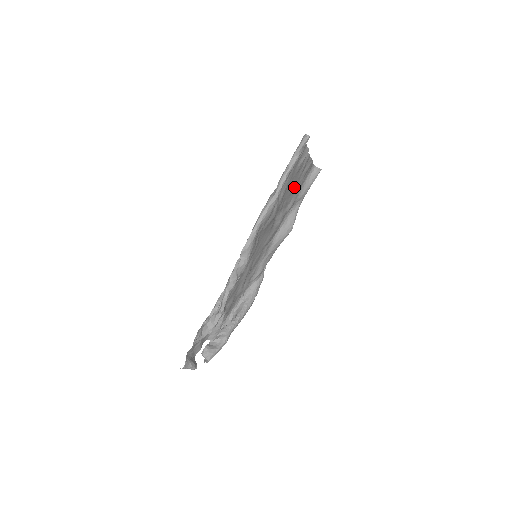
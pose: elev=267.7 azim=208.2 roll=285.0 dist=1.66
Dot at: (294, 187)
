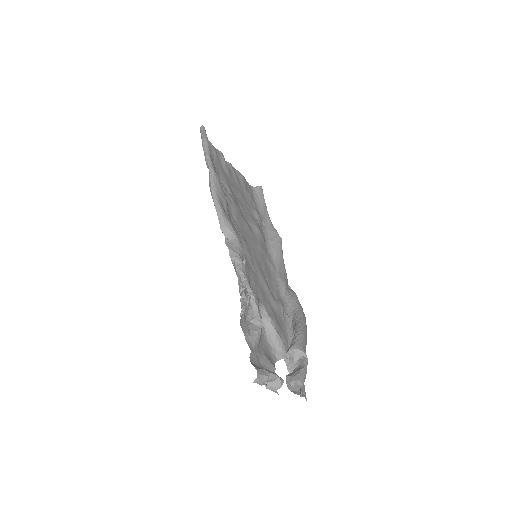
Dot at: (243, 196)
